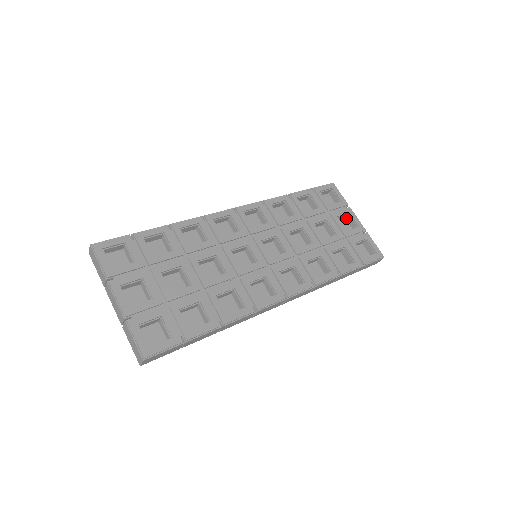
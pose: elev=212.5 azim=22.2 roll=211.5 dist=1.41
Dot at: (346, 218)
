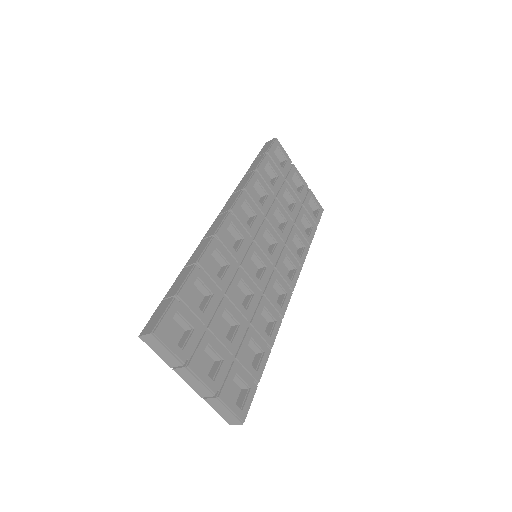
Dot at: occluded
